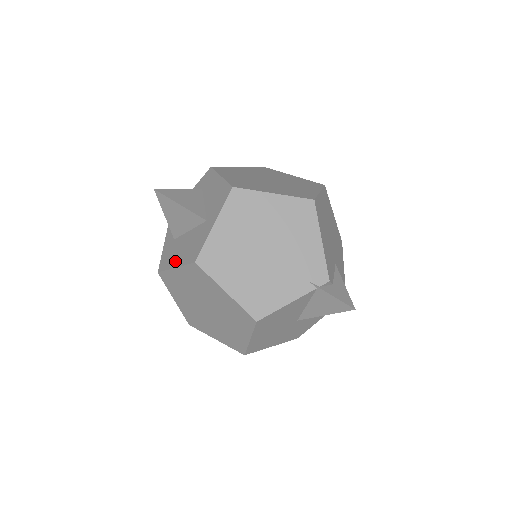
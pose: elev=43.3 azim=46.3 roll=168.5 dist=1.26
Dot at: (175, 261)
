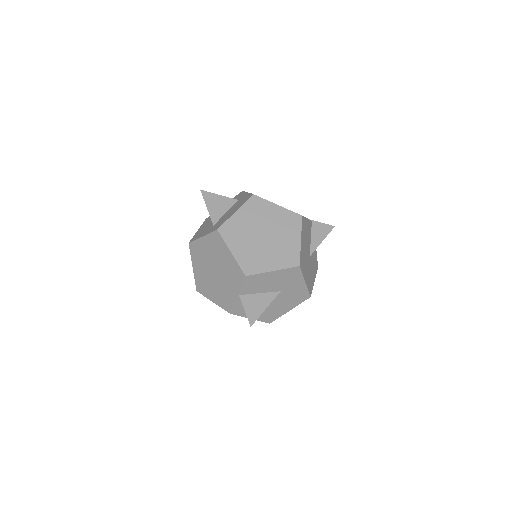
Dot at: (231, 214)
